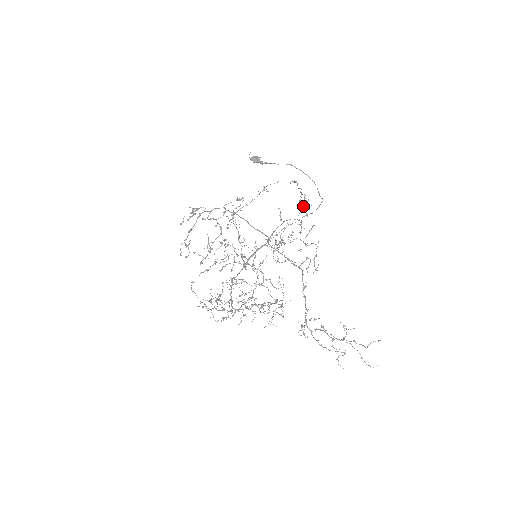
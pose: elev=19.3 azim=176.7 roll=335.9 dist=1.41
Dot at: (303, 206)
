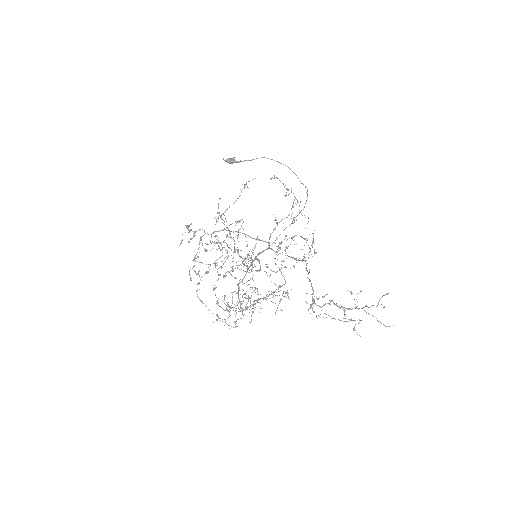
Dot at: occluded
